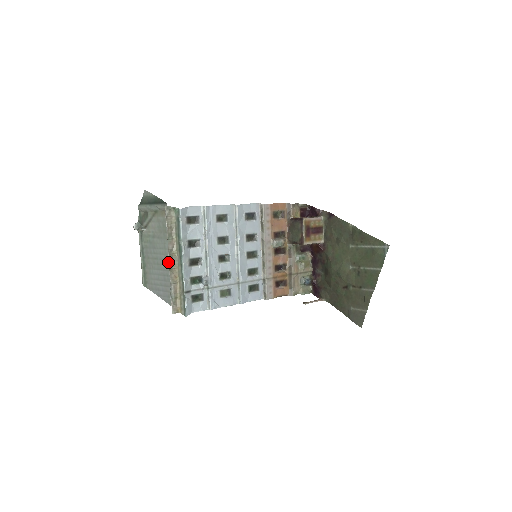
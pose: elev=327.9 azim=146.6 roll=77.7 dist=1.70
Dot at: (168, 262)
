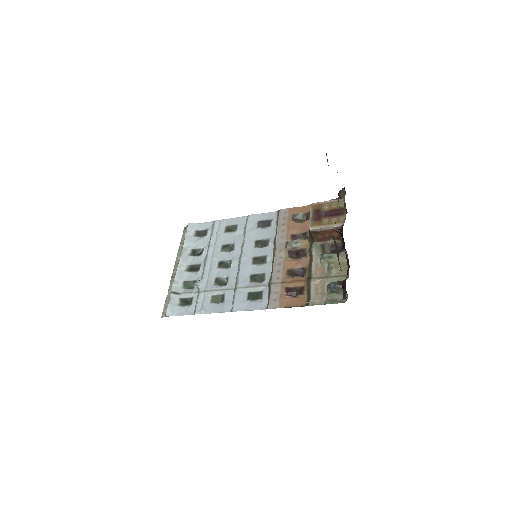
Dot at: (173, 271)
